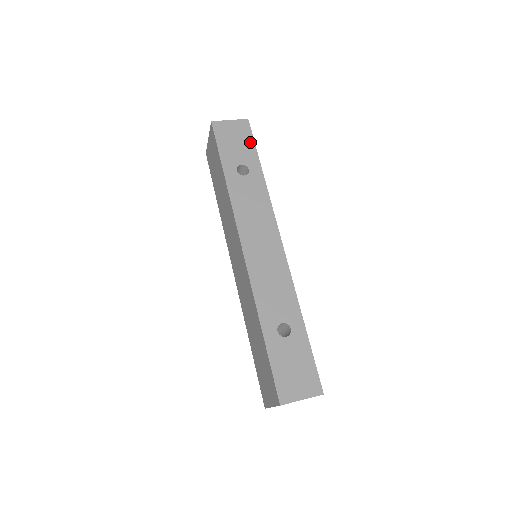
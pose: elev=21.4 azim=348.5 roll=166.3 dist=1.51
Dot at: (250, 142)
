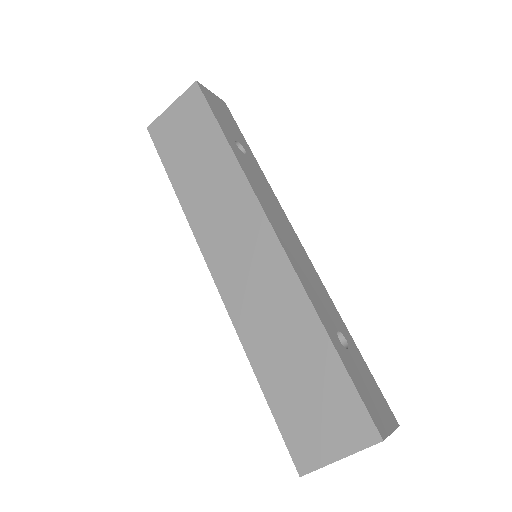
Dot at: (235, 124)
